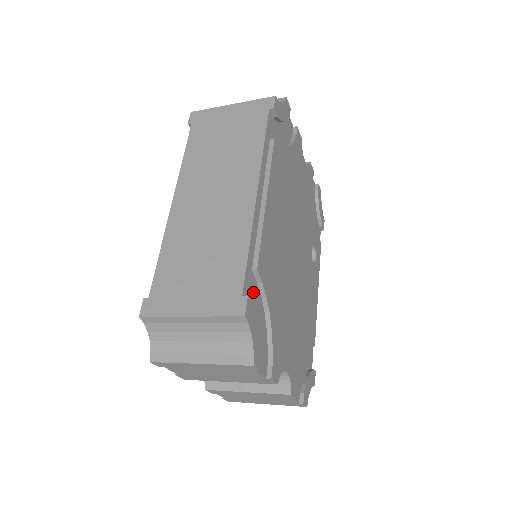
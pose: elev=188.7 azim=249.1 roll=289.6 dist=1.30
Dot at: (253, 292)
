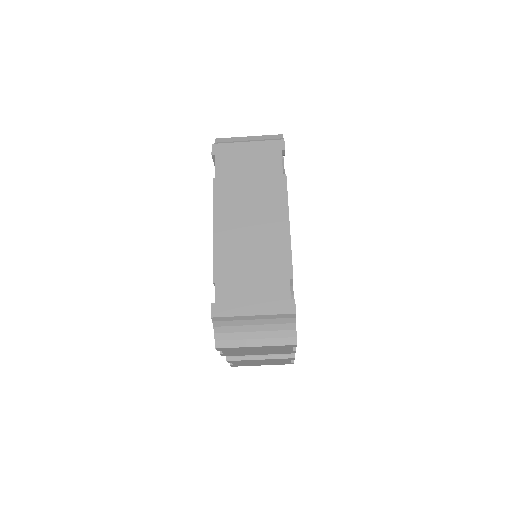
Dot at: occluded
